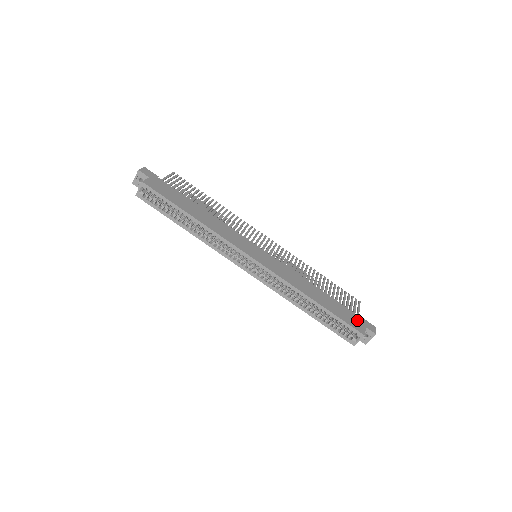
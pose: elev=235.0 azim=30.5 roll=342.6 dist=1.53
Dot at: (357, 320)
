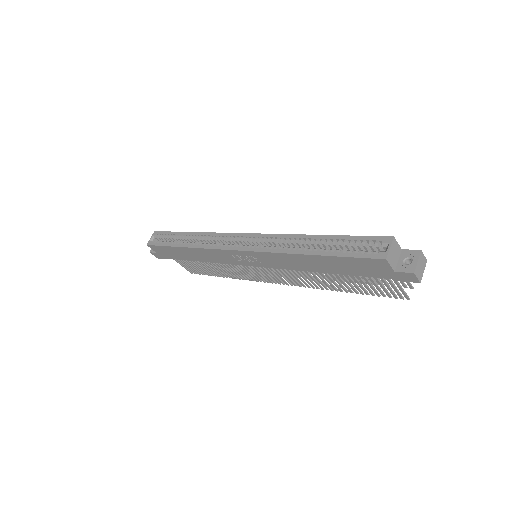
Dot at: occluded
